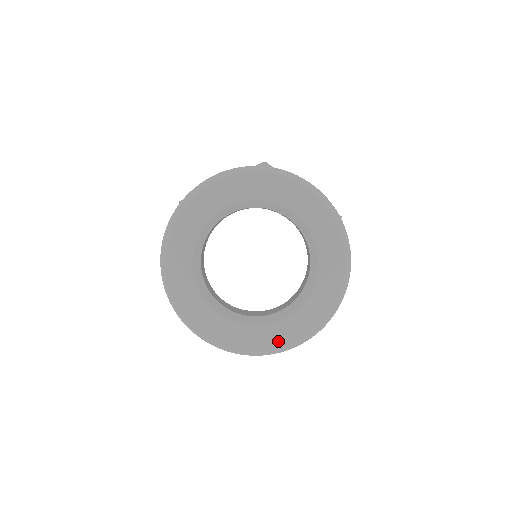
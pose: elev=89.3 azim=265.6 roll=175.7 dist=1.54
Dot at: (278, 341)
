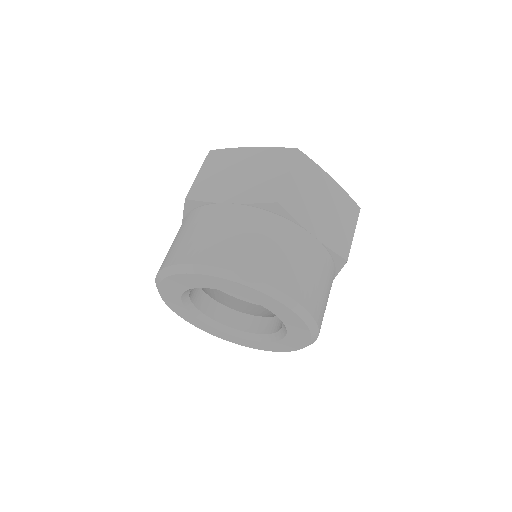
Dot at: (247, 345)
